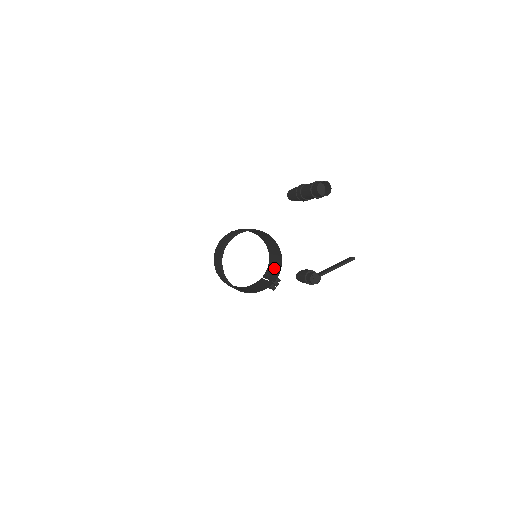
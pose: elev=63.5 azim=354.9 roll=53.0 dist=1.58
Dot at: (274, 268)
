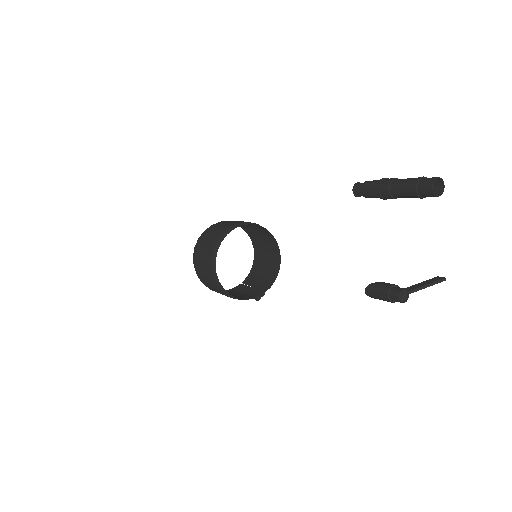
Dot at: (263, 274)
